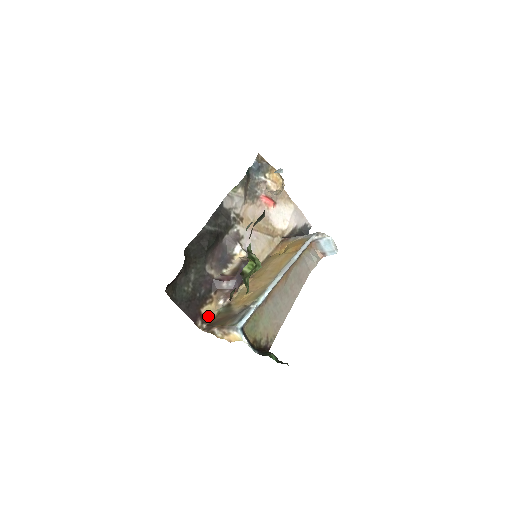
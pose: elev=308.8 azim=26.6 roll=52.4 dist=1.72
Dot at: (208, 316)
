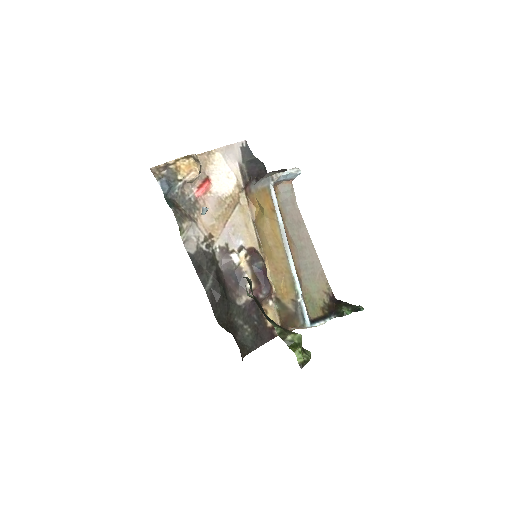
Dot at: (275, 321)
